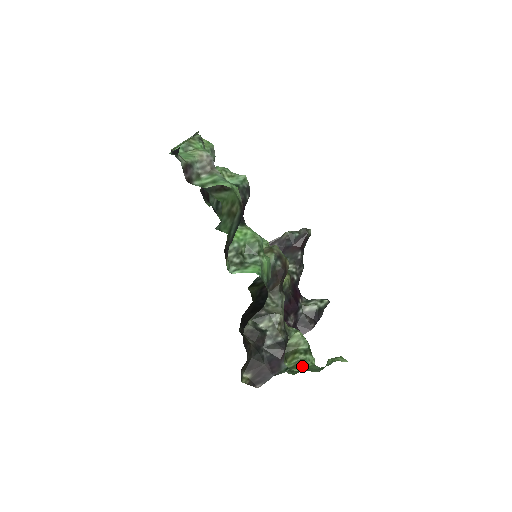
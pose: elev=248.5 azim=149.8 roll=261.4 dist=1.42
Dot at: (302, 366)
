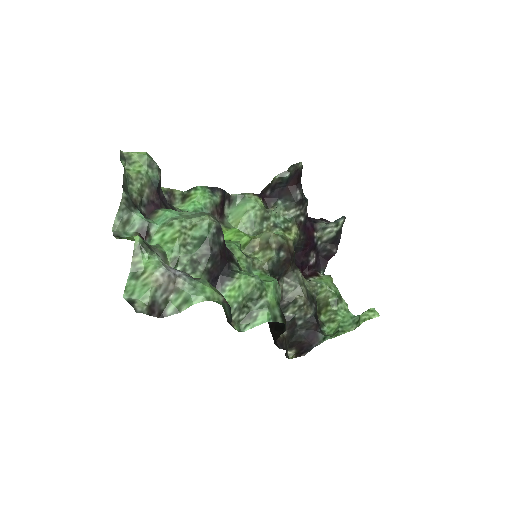
Dot at: (337, 320)
